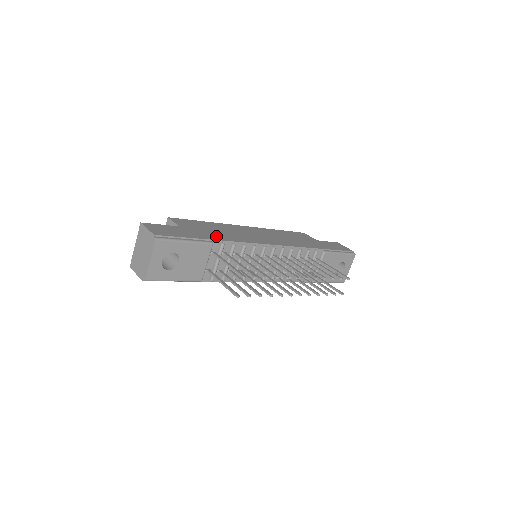
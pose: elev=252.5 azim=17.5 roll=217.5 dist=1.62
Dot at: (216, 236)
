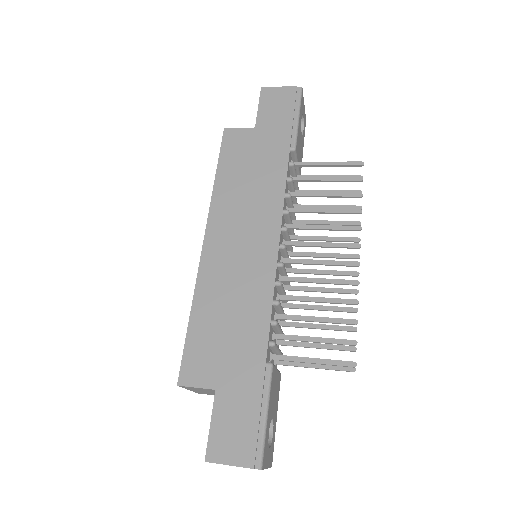
Dot at: (252, 342)
